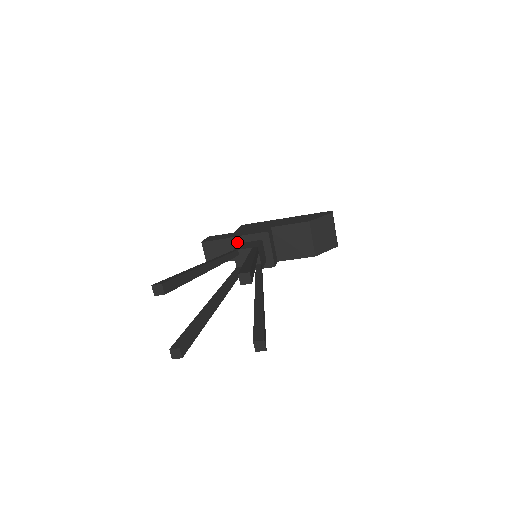
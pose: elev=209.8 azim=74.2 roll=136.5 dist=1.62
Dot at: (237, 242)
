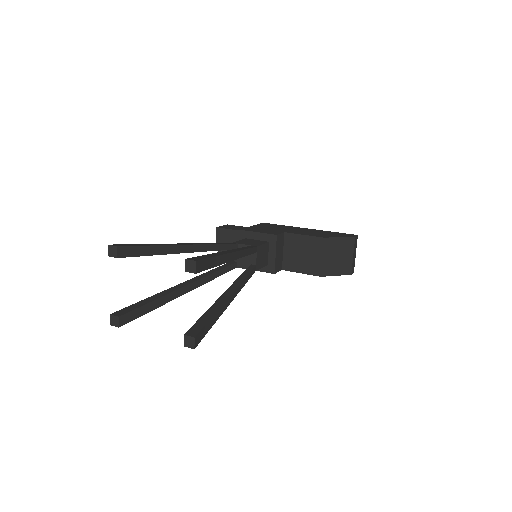
Dot at: (245, 236)
